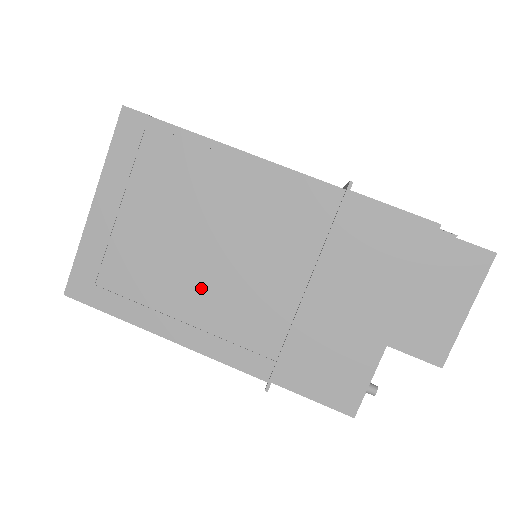
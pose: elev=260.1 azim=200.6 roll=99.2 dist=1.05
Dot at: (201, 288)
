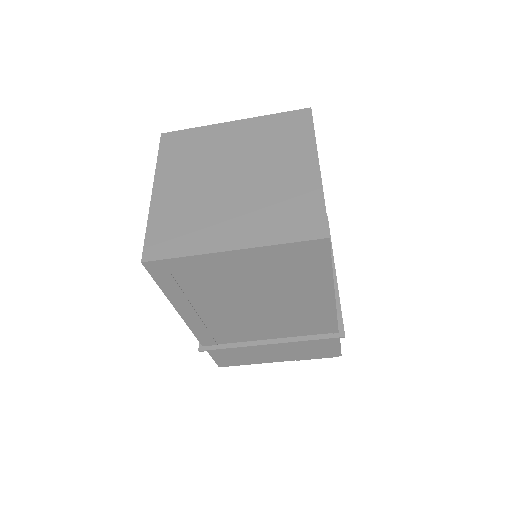
Dot at: (228, 312)
